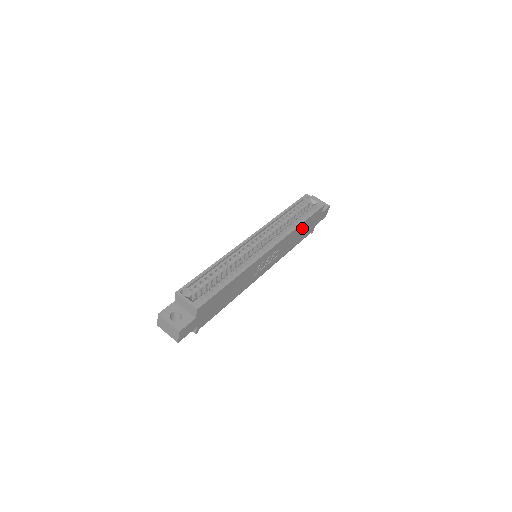
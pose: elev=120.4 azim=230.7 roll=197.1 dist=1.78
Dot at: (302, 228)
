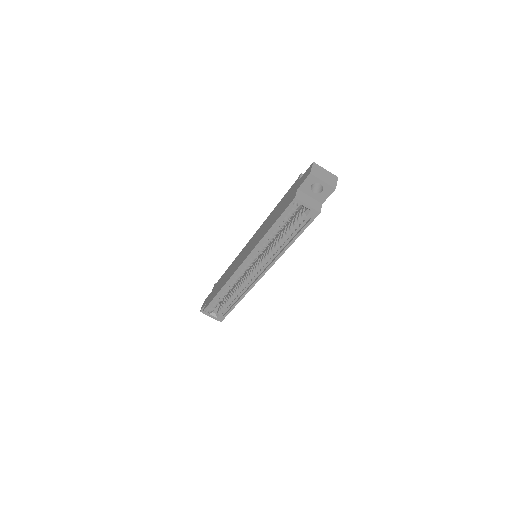
Dot at: occluded
